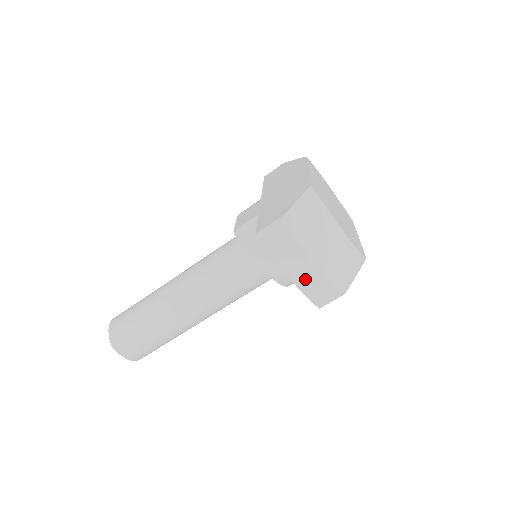
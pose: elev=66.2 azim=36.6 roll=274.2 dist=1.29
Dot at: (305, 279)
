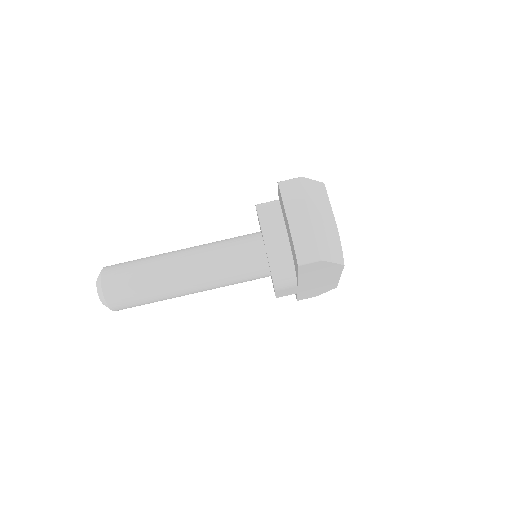
Dot at: (298, 224)
